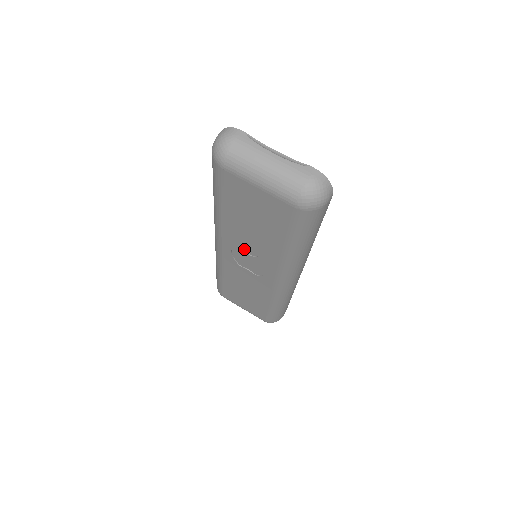
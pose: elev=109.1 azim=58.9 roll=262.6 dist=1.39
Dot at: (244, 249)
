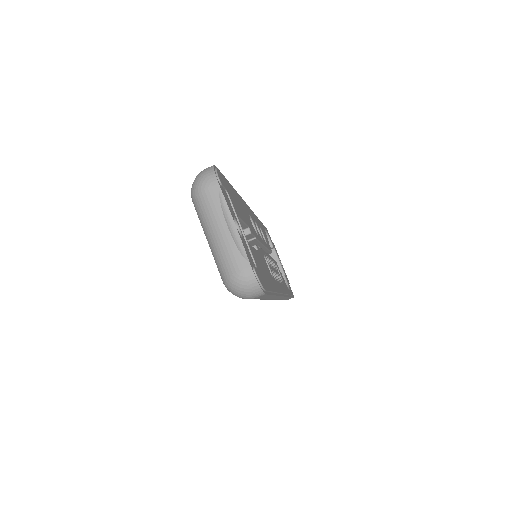
Dot at: occluded
